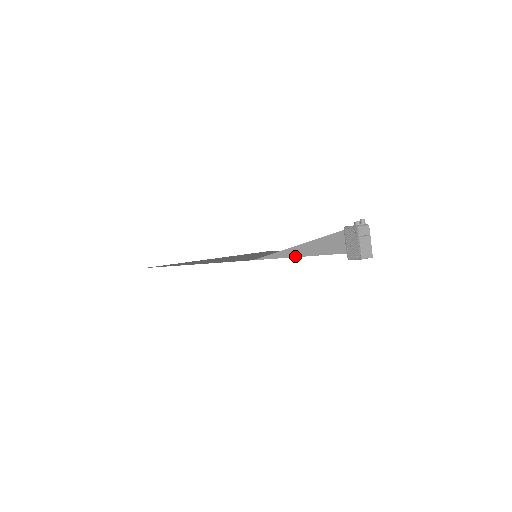
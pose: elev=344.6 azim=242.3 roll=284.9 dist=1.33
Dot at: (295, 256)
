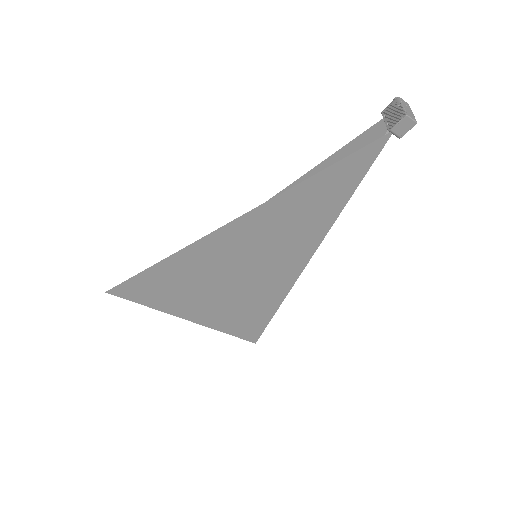
Dot at: (321, 170)
